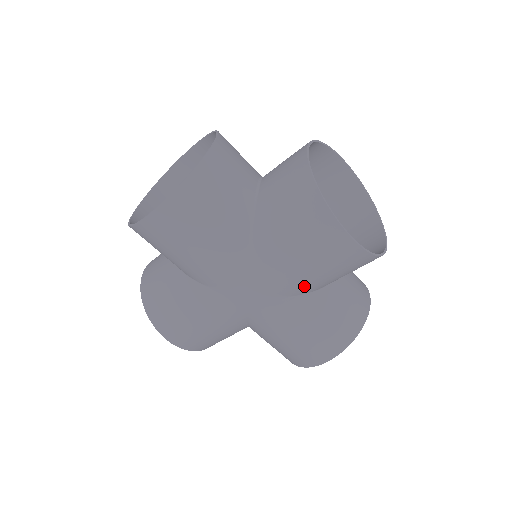
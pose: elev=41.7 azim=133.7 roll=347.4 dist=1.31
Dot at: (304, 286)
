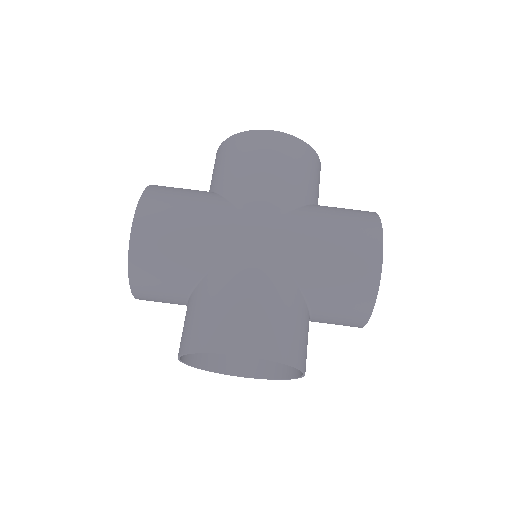
Dot at: (308, 263)
